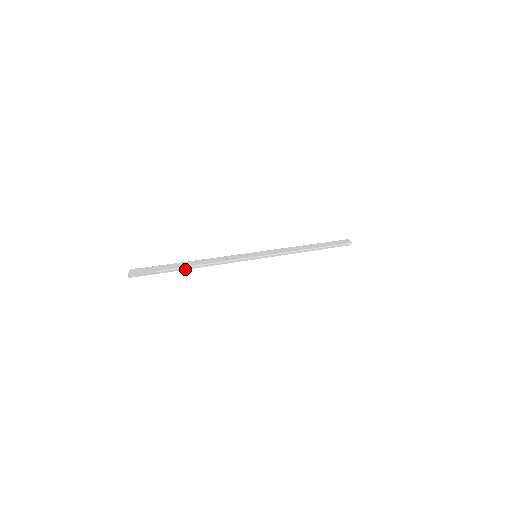
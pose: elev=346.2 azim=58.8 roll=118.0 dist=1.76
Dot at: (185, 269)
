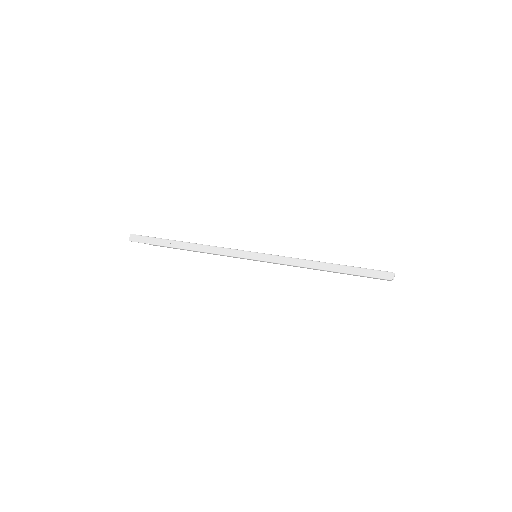
Dot at: (177, 248)
